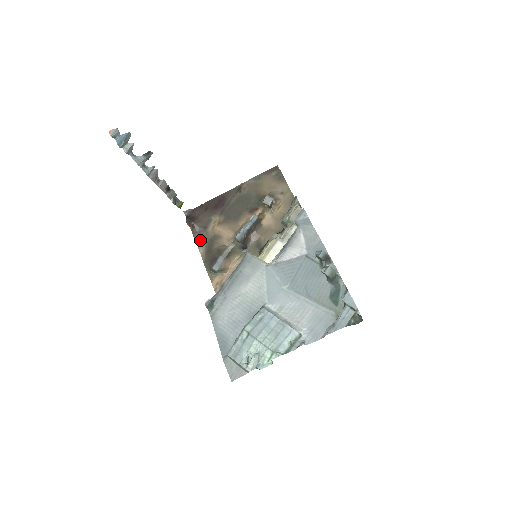
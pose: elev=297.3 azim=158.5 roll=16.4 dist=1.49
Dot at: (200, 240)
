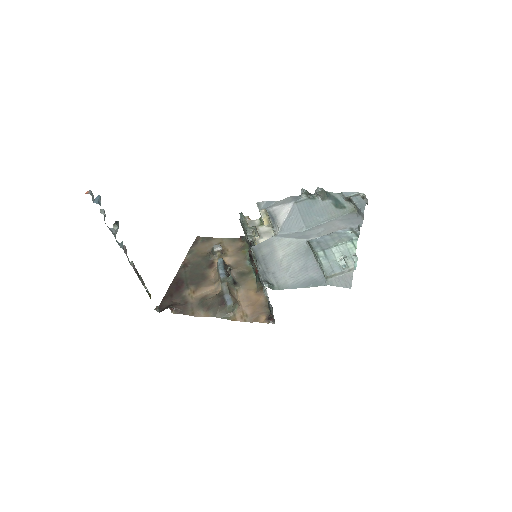
Dot at: (191, 312)
